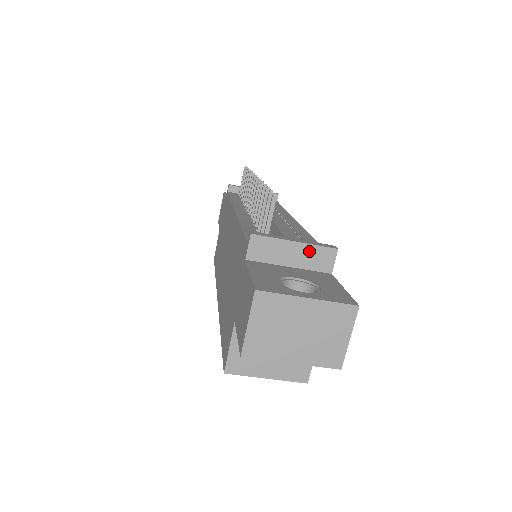
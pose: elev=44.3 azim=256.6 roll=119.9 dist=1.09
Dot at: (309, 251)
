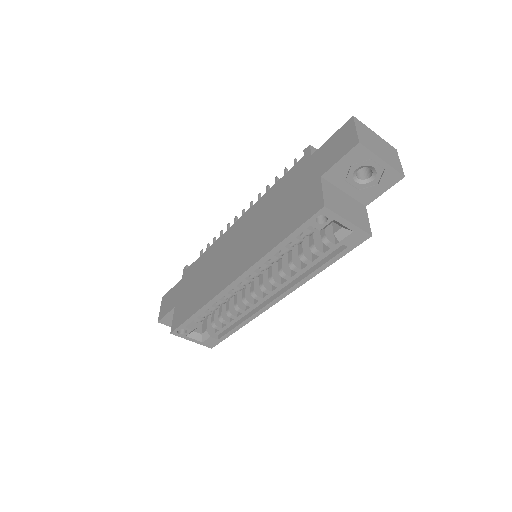
Dot at: occluded
